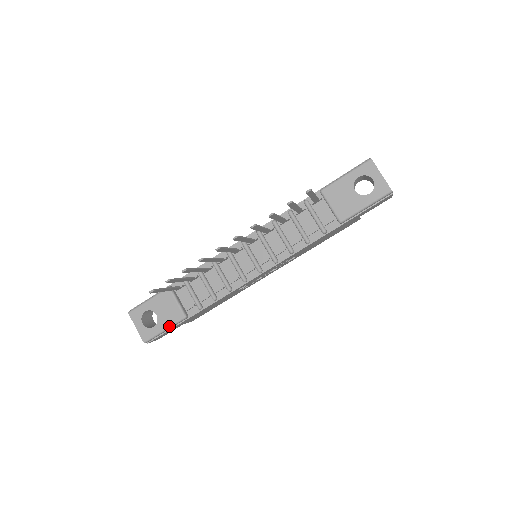
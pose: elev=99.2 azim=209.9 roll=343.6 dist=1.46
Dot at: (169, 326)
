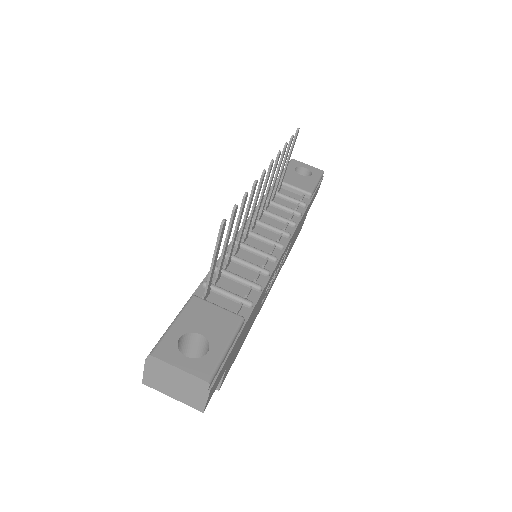
Dot at: (230, 338)
